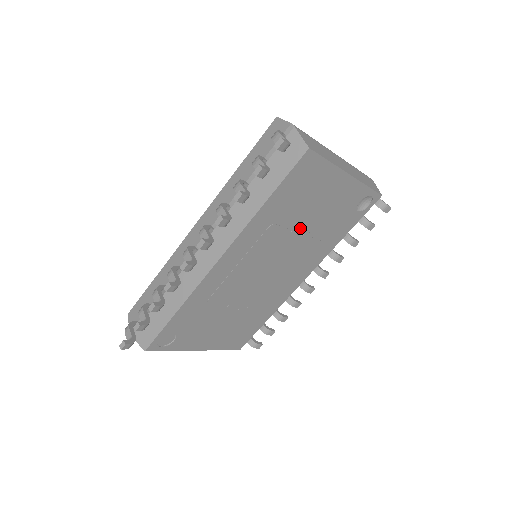
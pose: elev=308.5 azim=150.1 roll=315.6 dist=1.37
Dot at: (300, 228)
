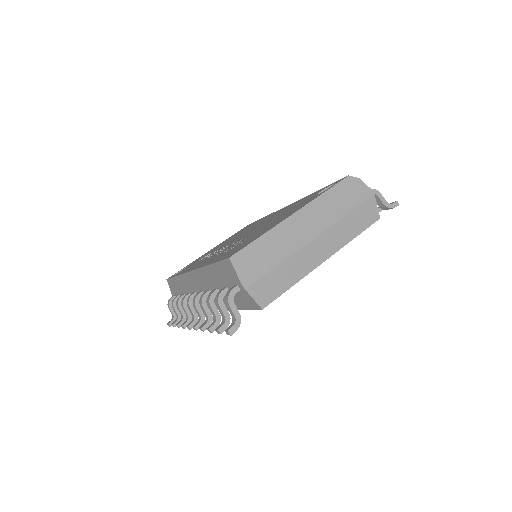
Dot at: occluded
